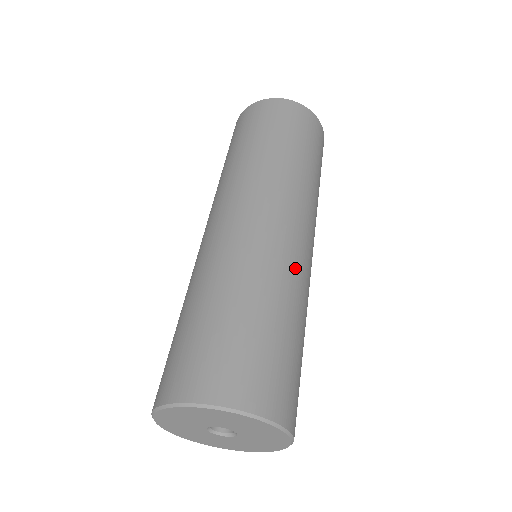
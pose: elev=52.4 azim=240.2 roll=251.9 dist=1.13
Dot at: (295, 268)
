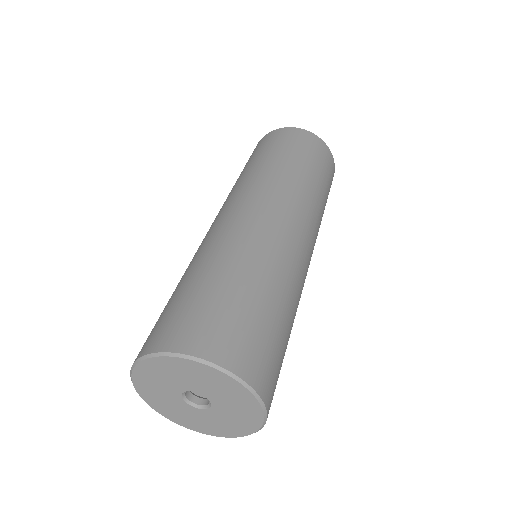
Dot at: (280, 251)
